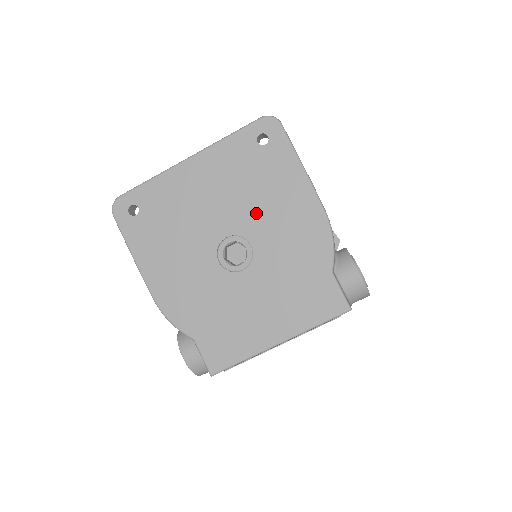
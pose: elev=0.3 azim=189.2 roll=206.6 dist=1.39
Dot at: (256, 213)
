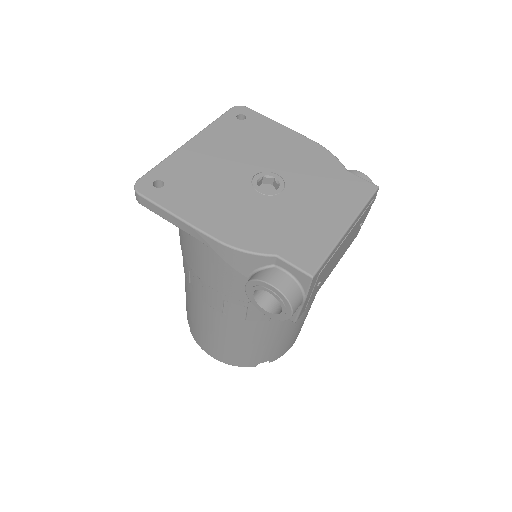
Dot at: (266, 155)
